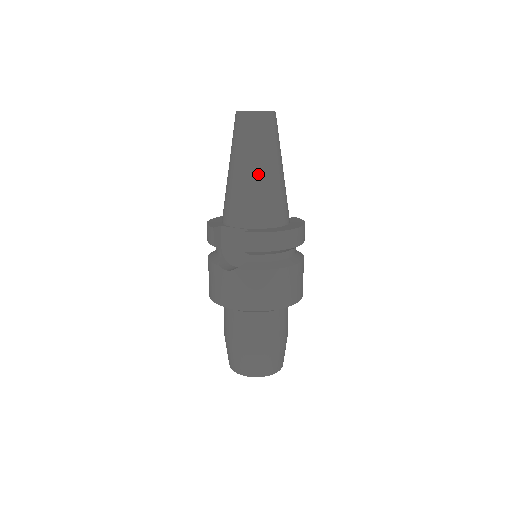
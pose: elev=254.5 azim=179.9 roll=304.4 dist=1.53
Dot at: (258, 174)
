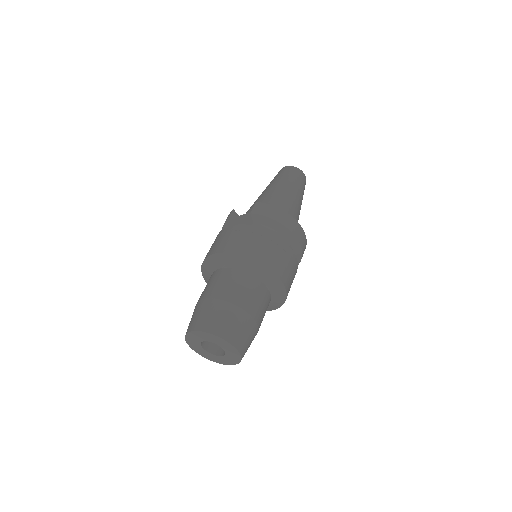
Dot at: (282, 190)
